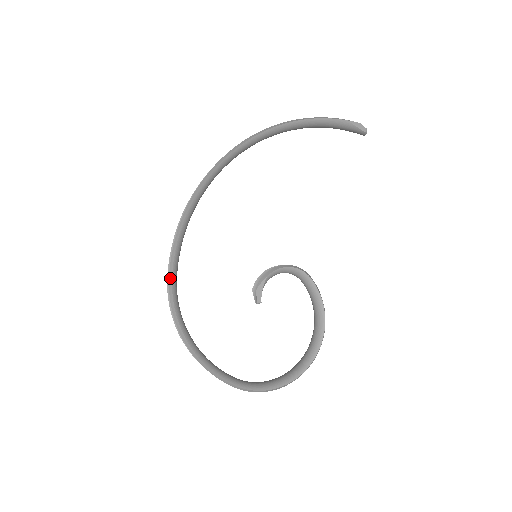
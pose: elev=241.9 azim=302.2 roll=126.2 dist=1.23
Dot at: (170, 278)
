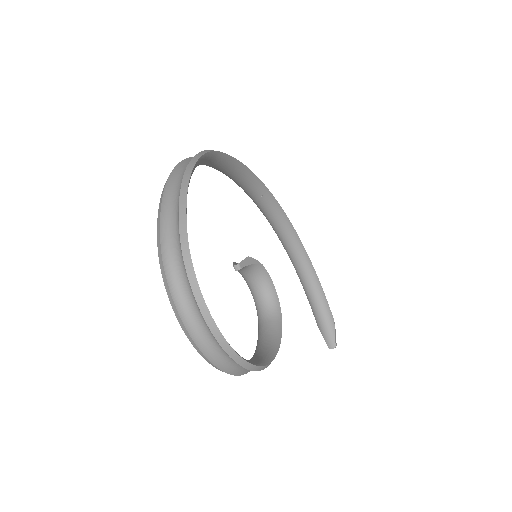
Dot at: occluded
